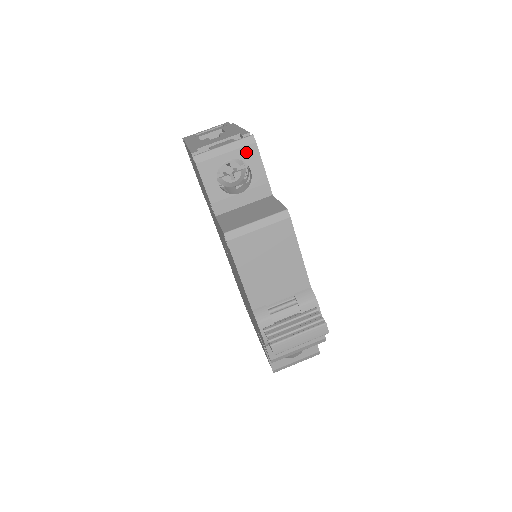
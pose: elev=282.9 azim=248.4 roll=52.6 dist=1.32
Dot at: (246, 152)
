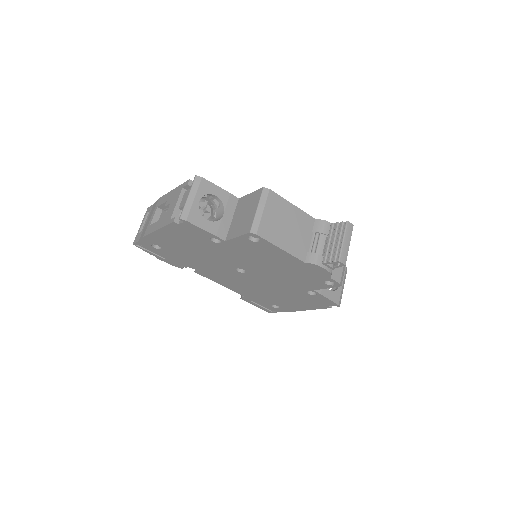
Dot at: (203, 188)
